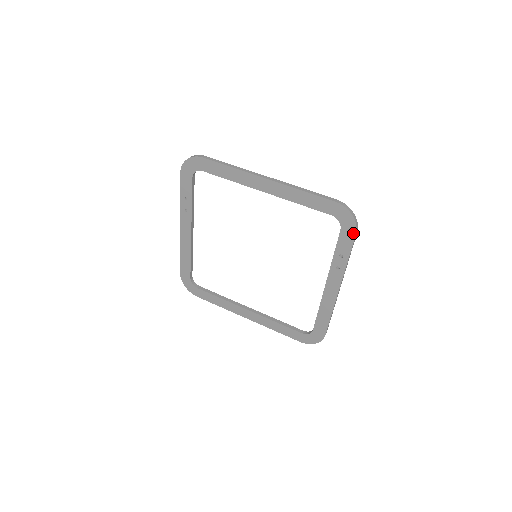
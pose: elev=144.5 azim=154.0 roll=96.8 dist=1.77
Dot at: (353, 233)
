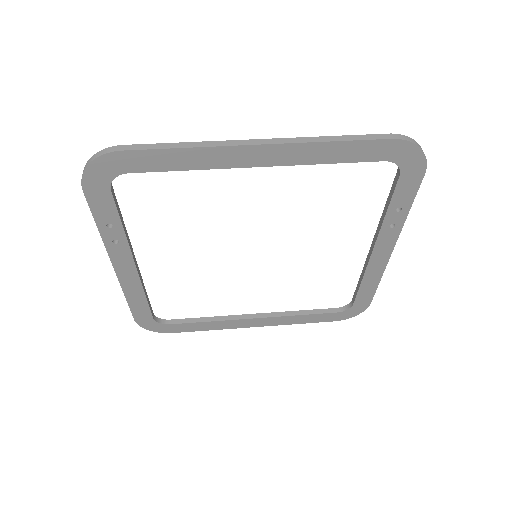
Dot at: (420, 174)
